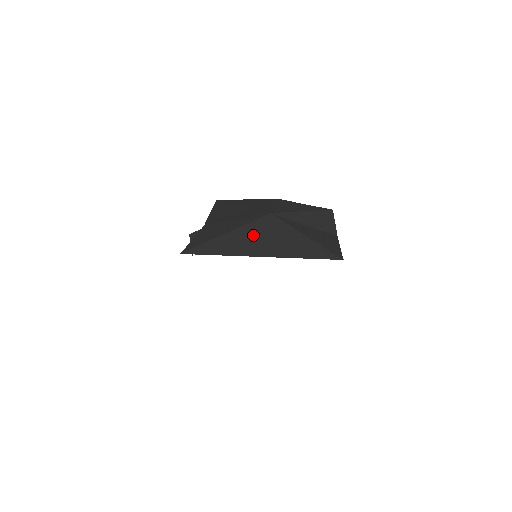
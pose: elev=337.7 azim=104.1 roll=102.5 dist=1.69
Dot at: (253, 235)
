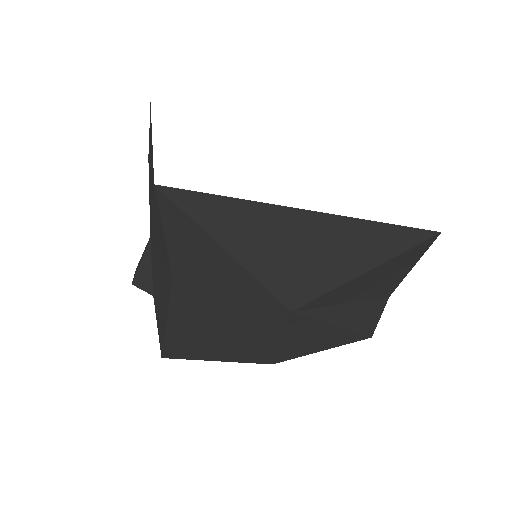
Dot at: occluded
